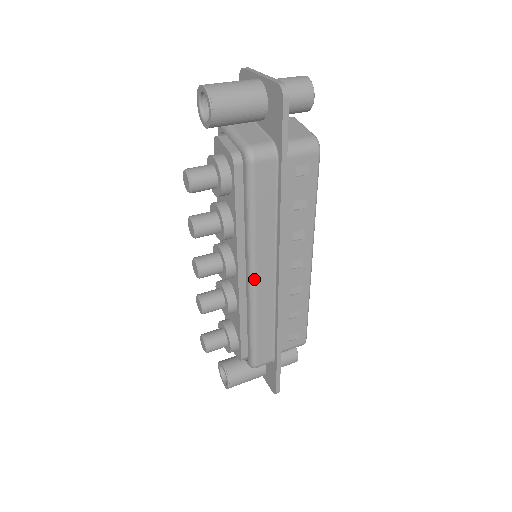
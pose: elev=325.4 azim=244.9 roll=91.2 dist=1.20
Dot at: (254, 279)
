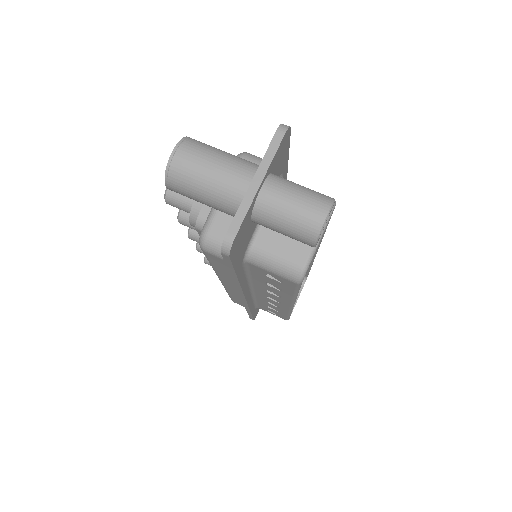
Dot at: (222, 282)
